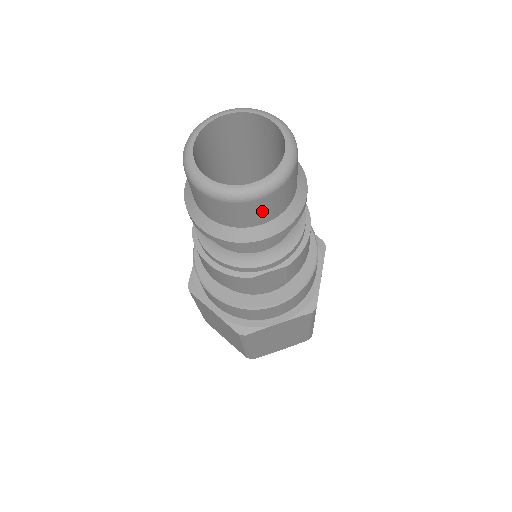
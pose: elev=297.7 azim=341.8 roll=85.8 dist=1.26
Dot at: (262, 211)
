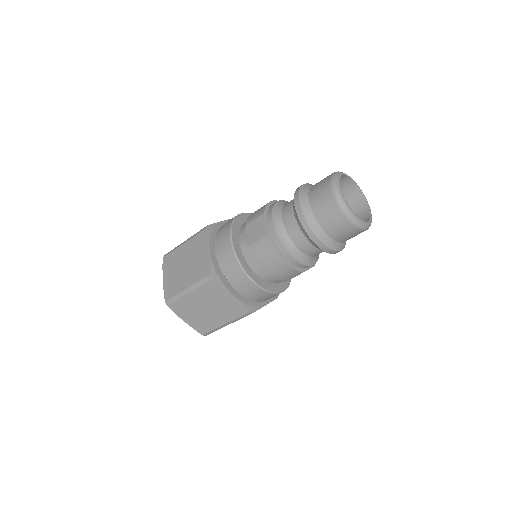
Dot at: occluded
